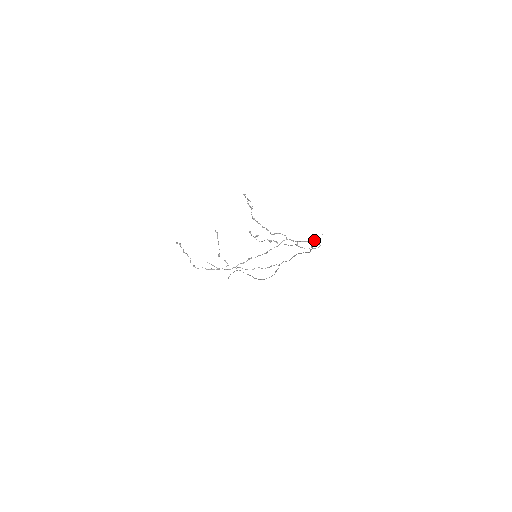
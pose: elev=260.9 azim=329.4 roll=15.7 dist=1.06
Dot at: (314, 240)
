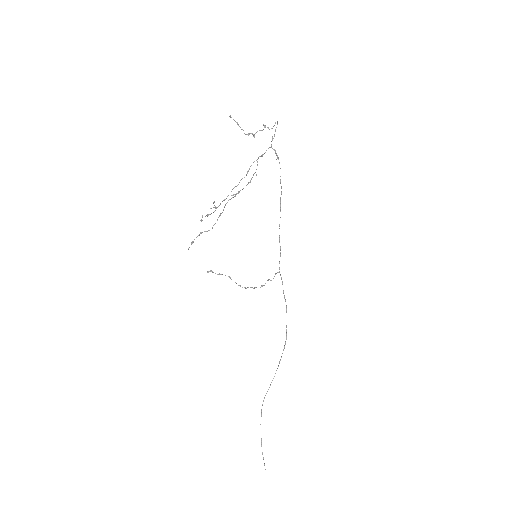
Dot at: (272, 139)
